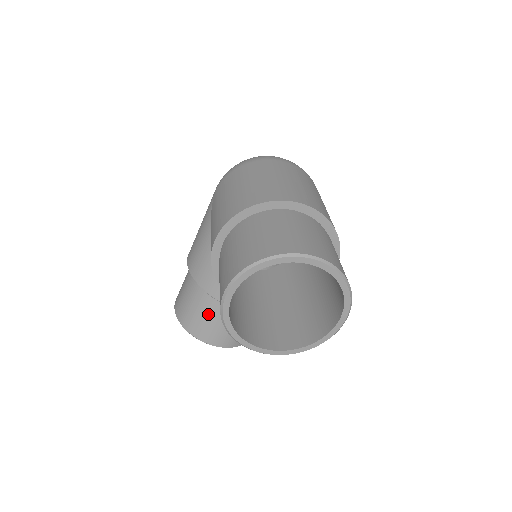
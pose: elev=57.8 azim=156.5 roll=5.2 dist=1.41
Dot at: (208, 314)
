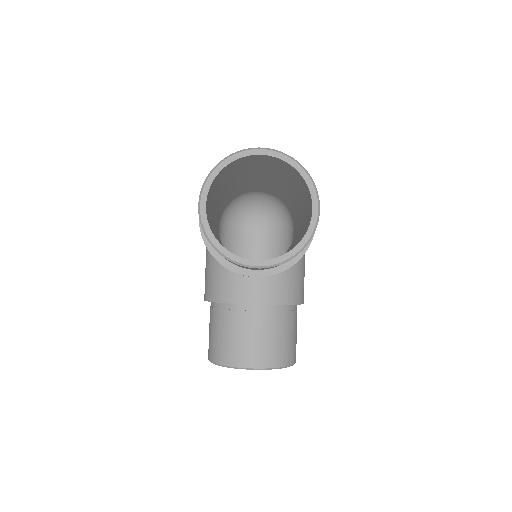
Dot at: (232, 331)
